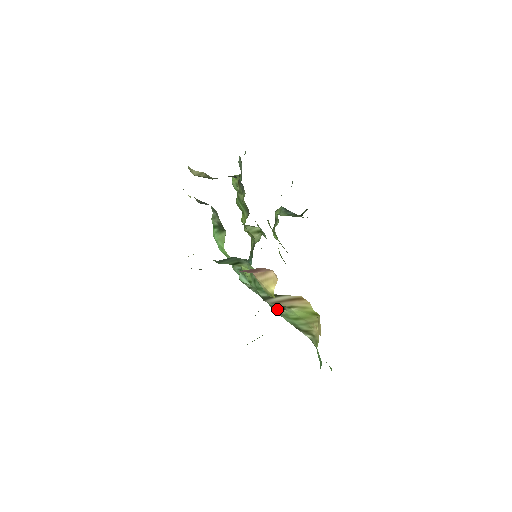
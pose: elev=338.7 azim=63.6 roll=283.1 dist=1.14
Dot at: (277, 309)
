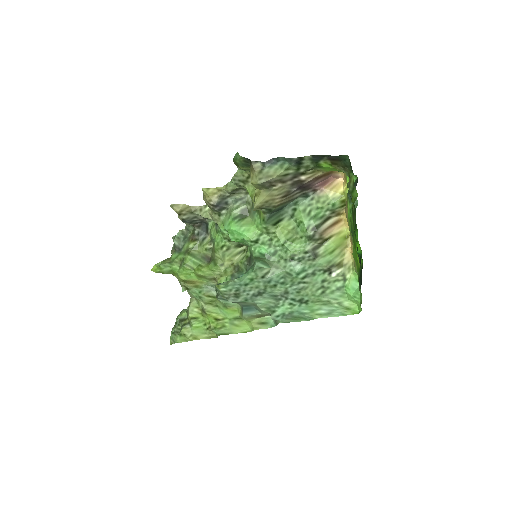
Dot at: (316, 250)
